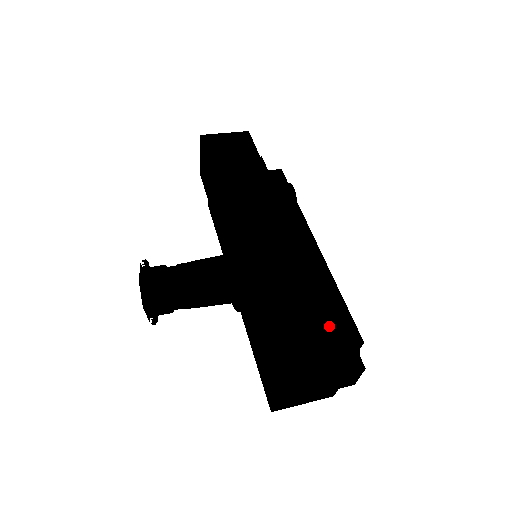
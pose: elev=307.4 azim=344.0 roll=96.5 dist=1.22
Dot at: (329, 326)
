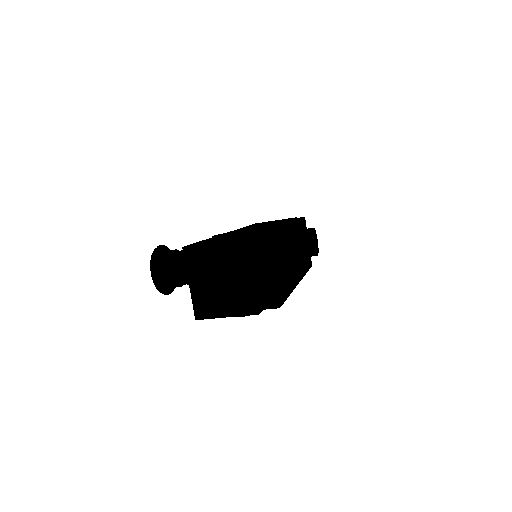
Dot at: occluded
